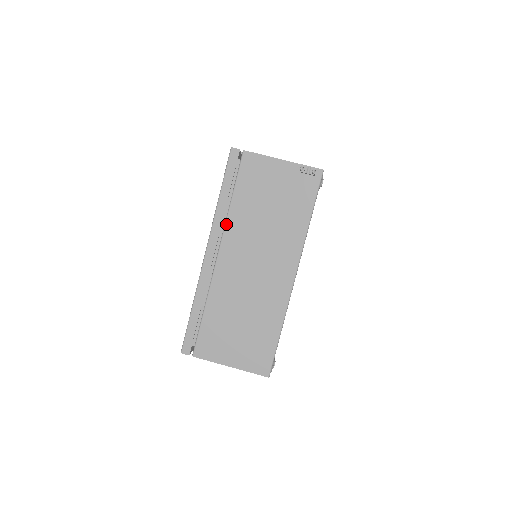
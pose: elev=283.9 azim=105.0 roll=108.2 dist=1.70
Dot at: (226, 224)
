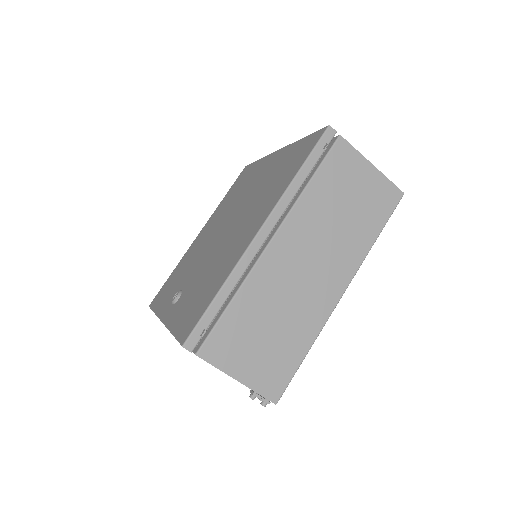
Dot at: occluded
